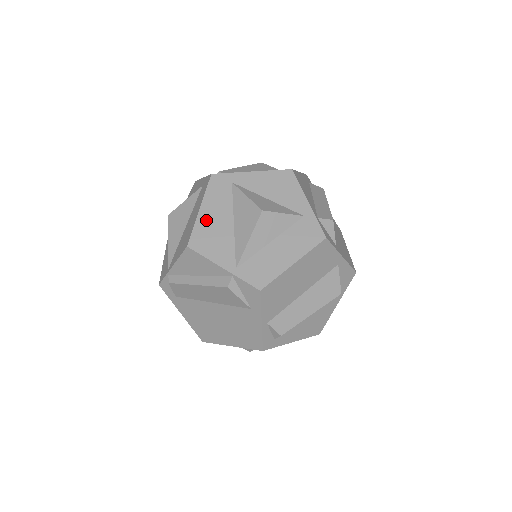
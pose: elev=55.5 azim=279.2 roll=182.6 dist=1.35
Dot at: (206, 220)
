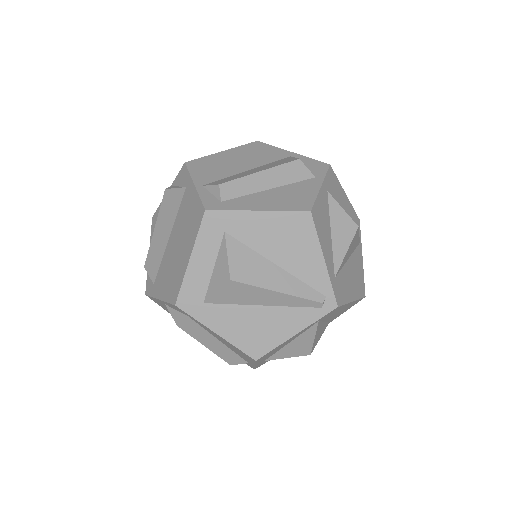
Dot at: occluded
